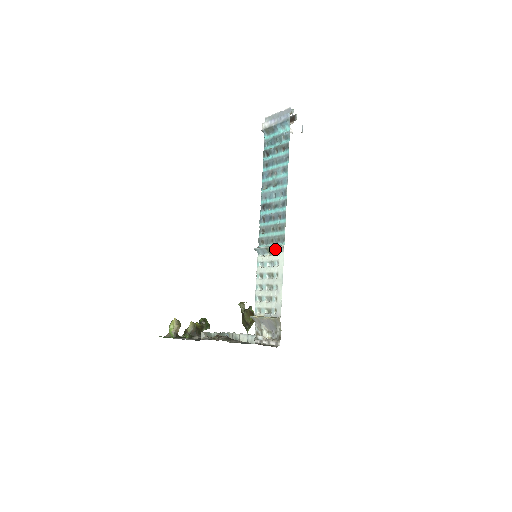
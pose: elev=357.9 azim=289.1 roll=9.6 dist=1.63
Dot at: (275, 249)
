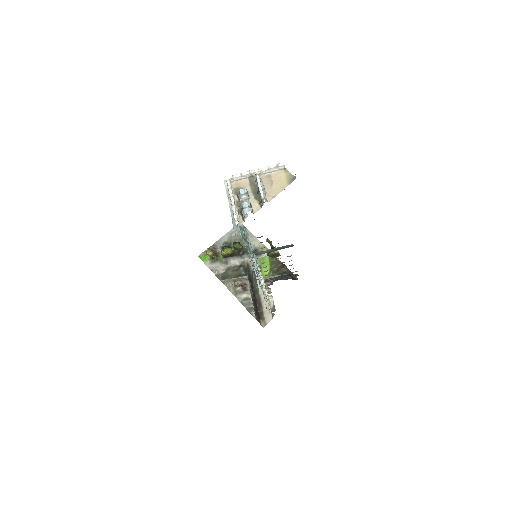
Dot at: occluded
